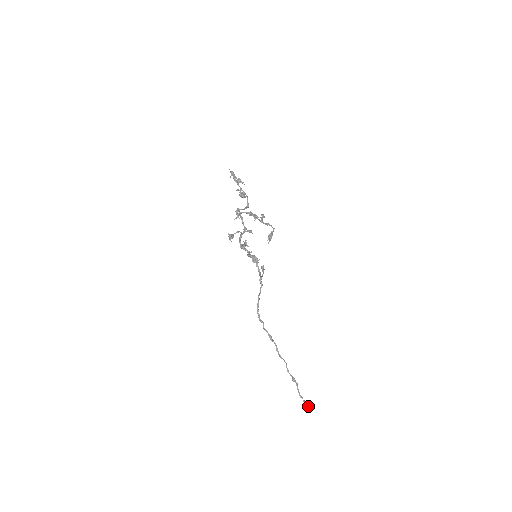
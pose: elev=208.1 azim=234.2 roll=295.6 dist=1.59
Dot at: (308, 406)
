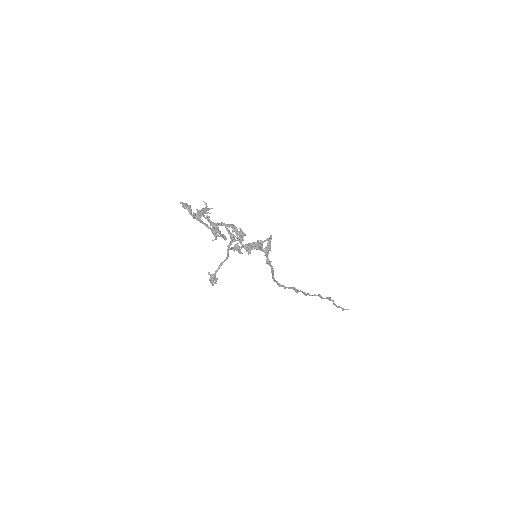
Dot at: (347, 309)
